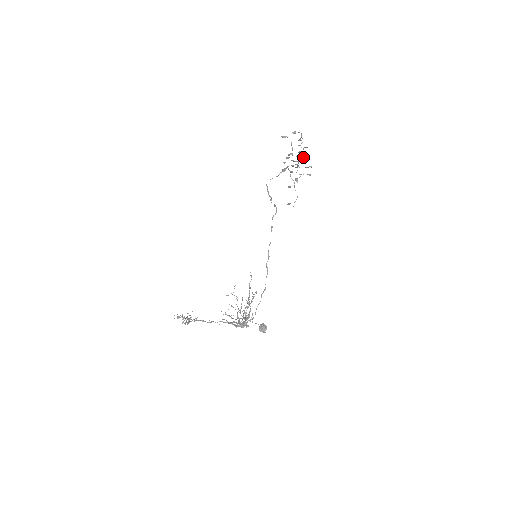
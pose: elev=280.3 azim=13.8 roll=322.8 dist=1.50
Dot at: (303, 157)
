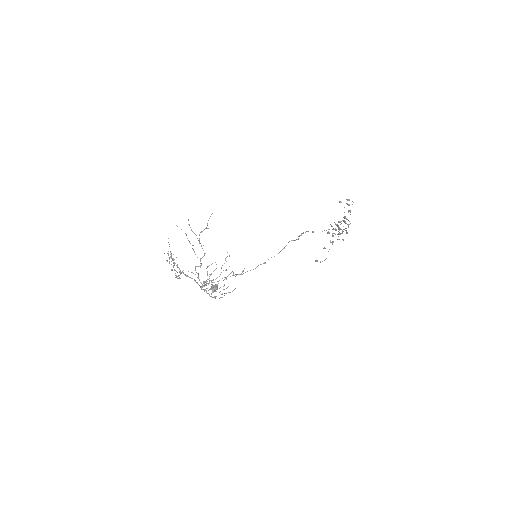
Dot at: occluded
